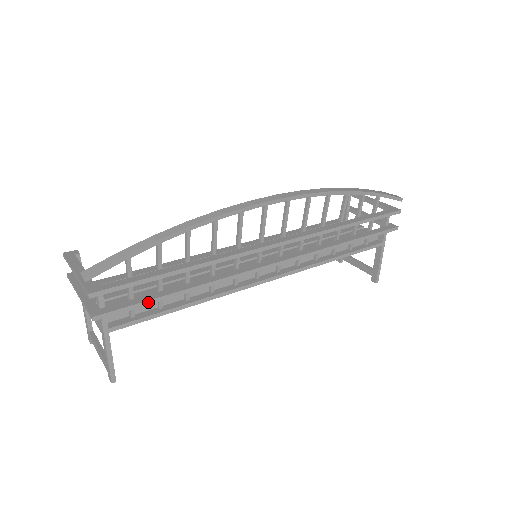
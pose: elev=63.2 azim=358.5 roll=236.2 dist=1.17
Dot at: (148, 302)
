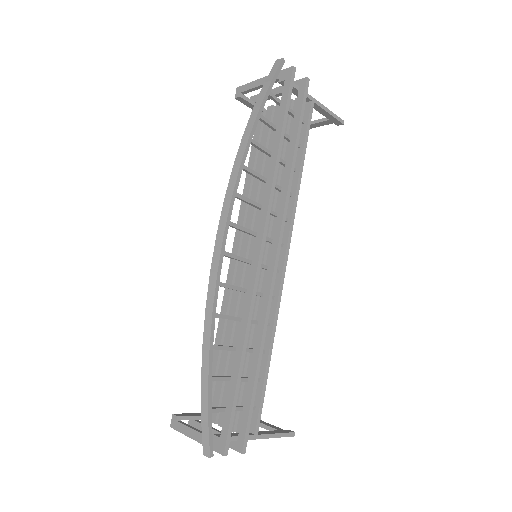
Dot at: (252, 400)
